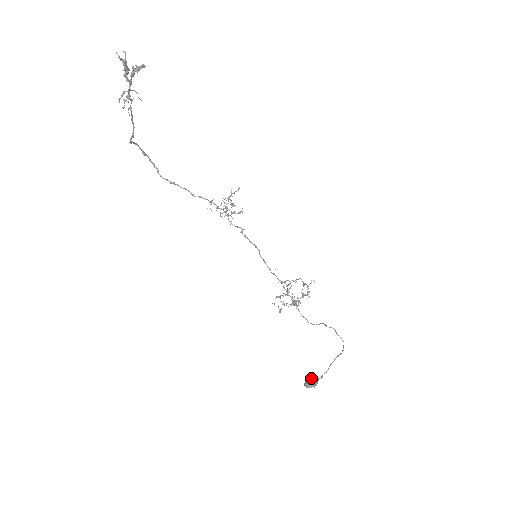
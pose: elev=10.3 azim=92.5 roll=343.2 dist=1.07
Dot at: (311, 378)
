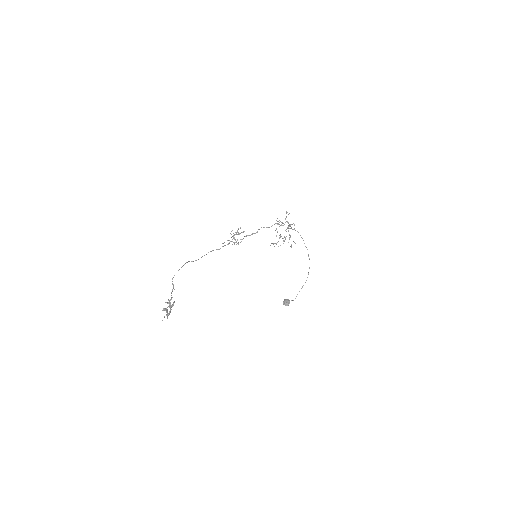
Dot at: (286, 304)
